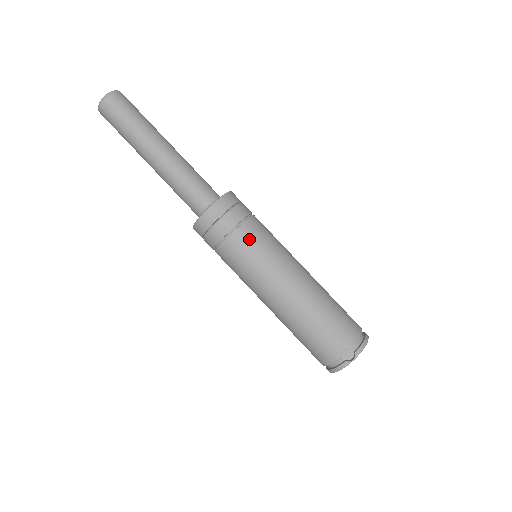
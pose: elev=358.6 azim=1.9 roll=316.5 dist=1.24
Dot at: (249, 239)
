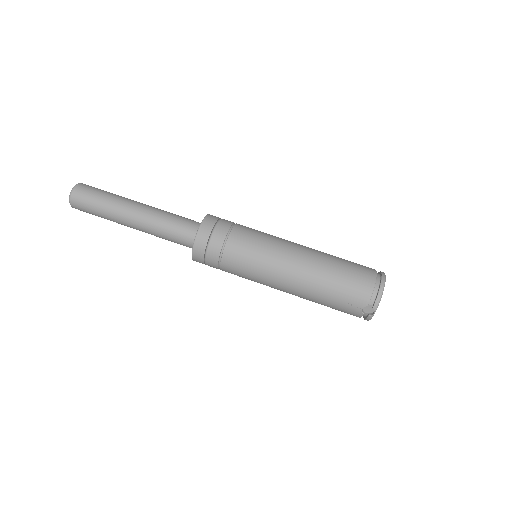
Dot at: (236, 260)
